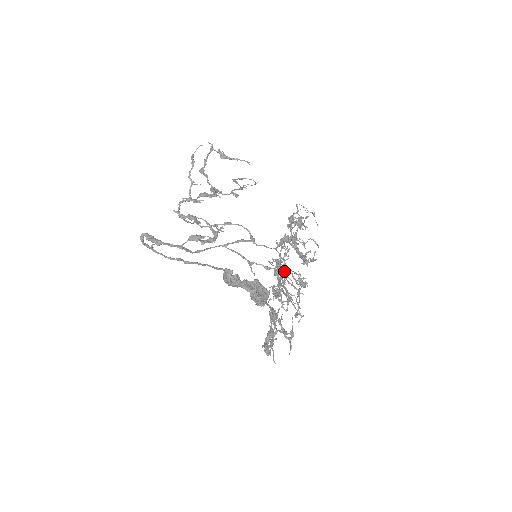
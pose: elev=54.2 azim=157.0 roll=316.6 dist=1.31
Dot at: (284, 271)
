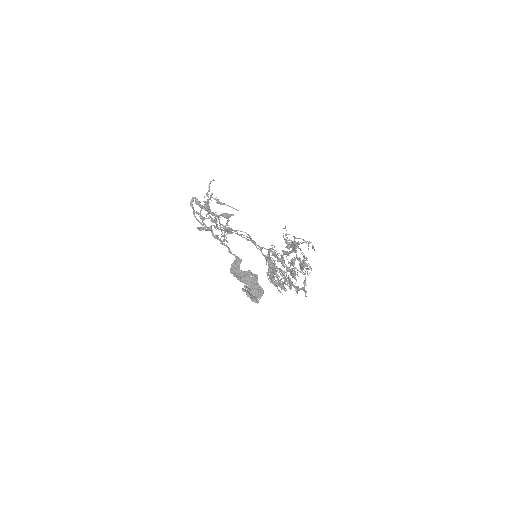
Dot at: (292, 245)
